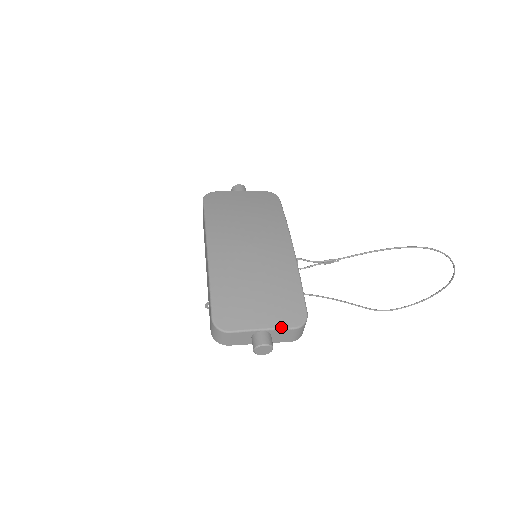
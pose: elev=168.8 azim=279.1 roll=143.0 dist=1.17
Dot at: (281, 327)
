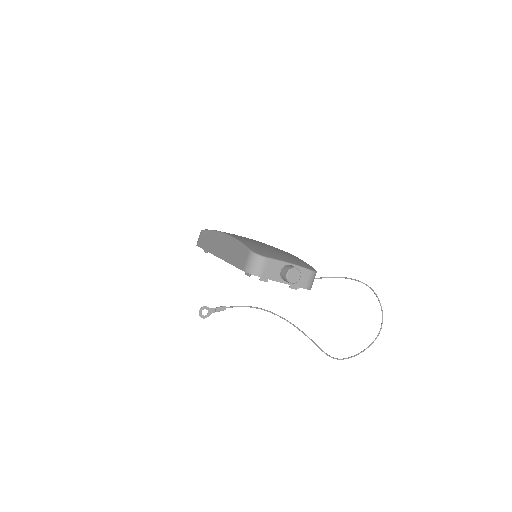
Dot at: (302, 266)
